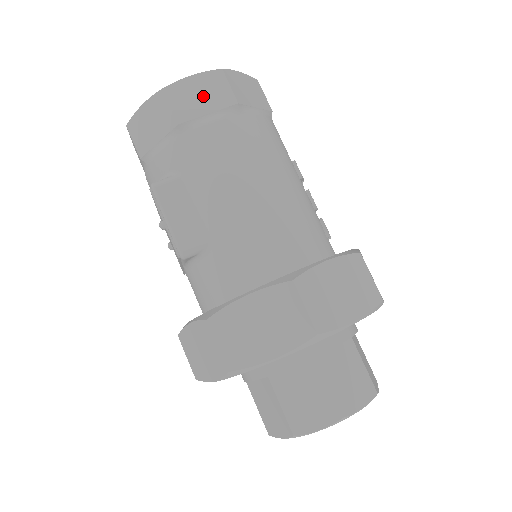
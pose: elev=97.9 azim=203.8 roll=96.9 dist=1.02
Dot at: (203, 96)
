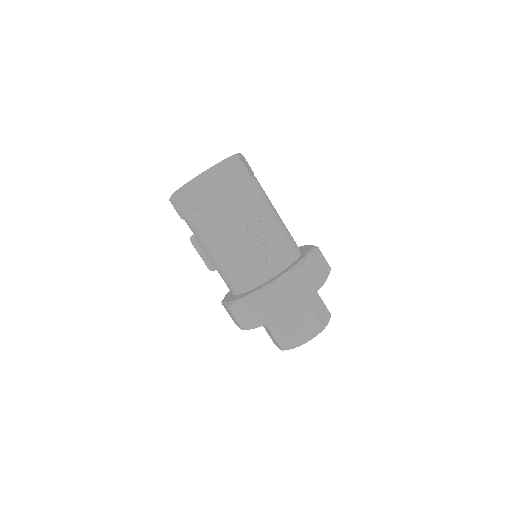
Dot at: (182, 204)
